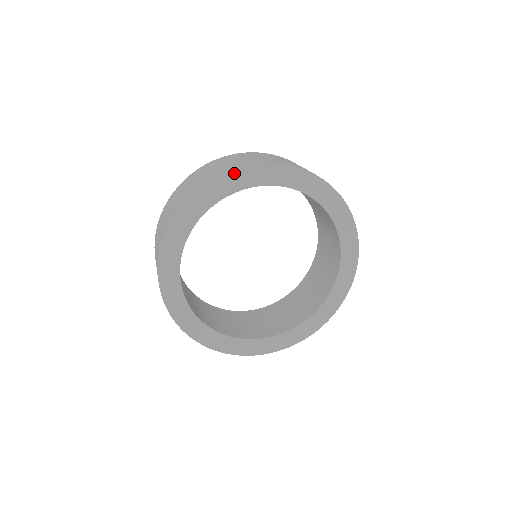
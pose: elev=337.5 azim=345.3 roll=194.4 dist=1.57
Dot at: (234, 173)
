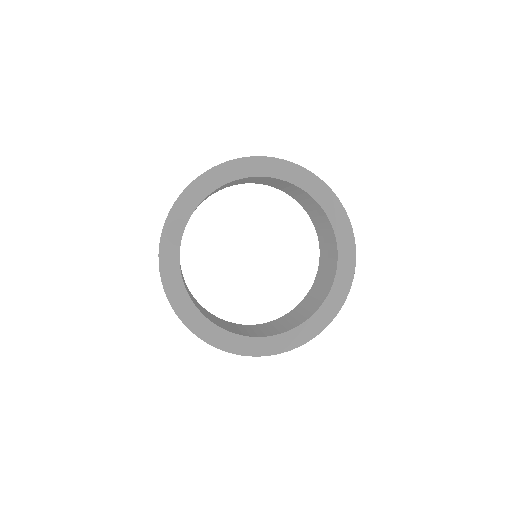
Dot at: (222, 167)
